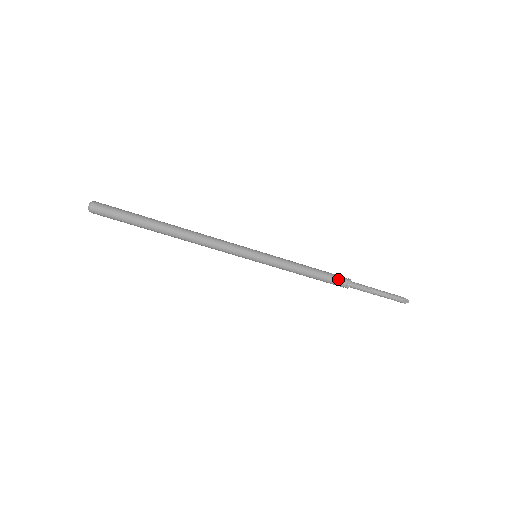
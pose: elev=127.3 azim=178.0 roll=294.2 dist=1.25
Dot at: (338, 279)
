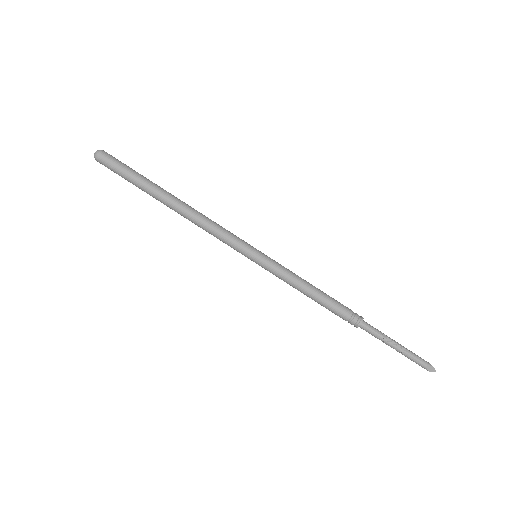
Dot at: (347, 311)
